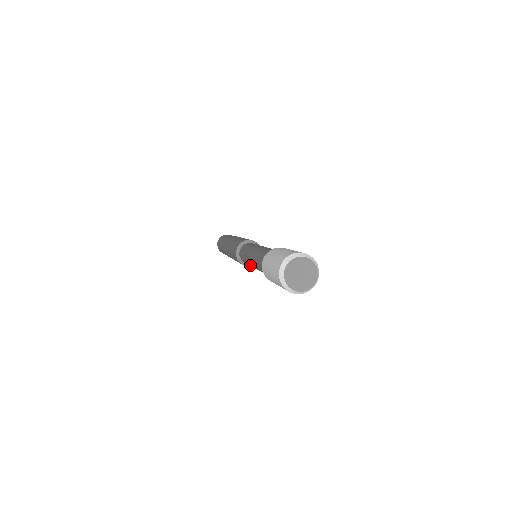
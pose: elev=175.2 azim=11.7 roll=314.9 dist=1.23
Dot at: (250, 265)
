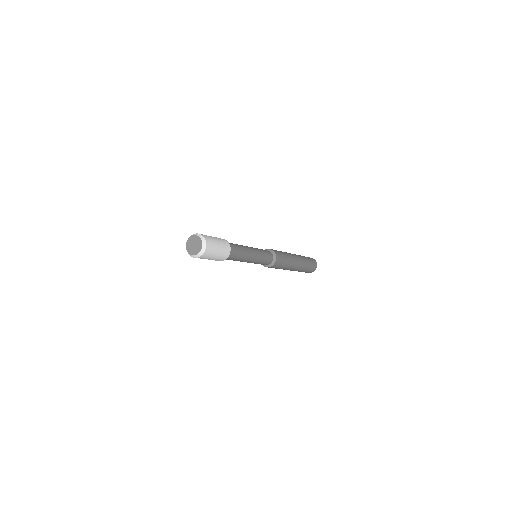
Dot at: occluded
